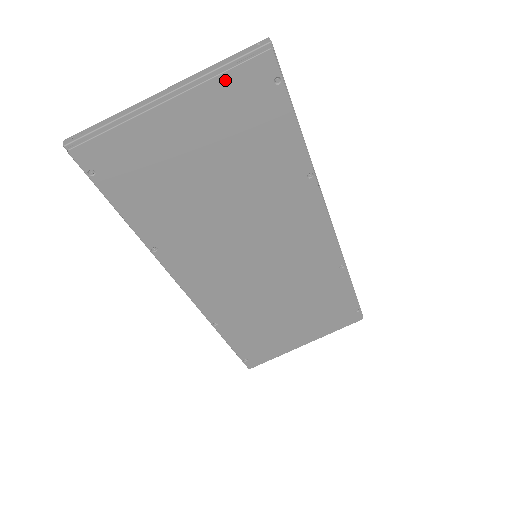
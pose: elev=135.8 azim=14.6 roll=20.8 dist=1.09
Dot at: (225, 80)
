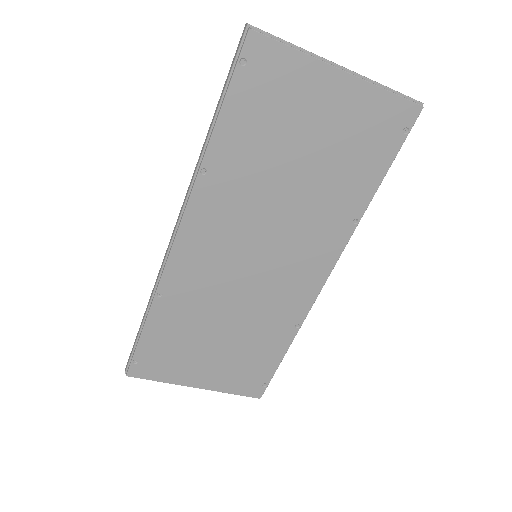
Dot at: (383, 96)
